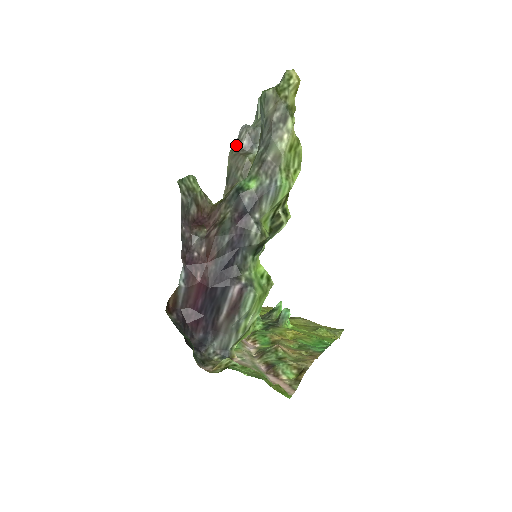
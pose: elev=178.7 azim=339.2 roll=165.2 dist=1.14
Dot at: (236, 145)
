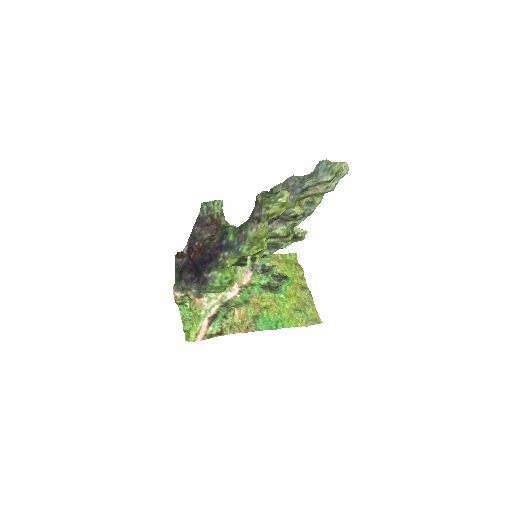
Dot at: (278, 186)
